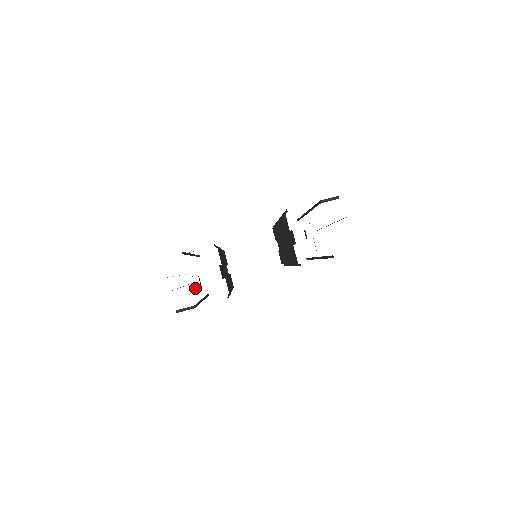
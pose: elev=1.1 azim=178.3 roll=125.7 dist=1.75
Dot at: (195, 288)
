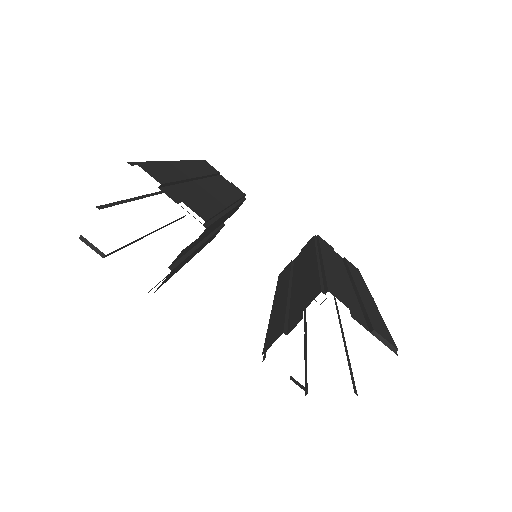
Dot at: occluded
